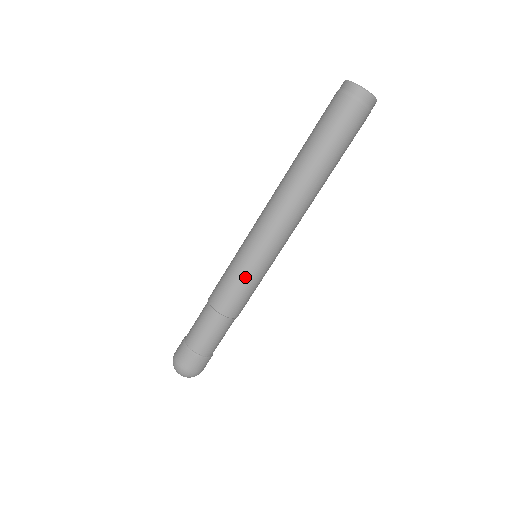
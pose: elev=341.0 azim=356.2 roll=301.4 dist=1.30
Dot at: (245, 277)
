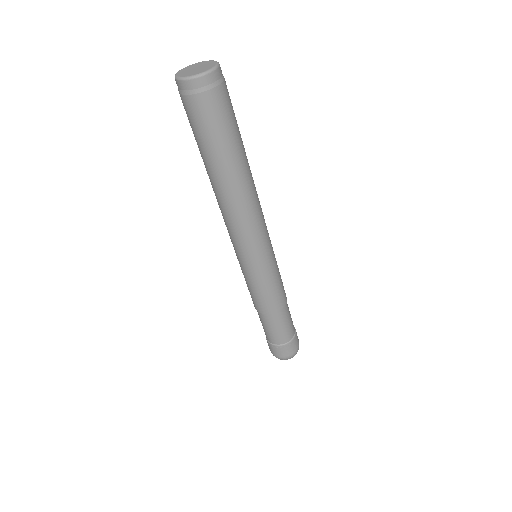
Dot at: (268, 280)
